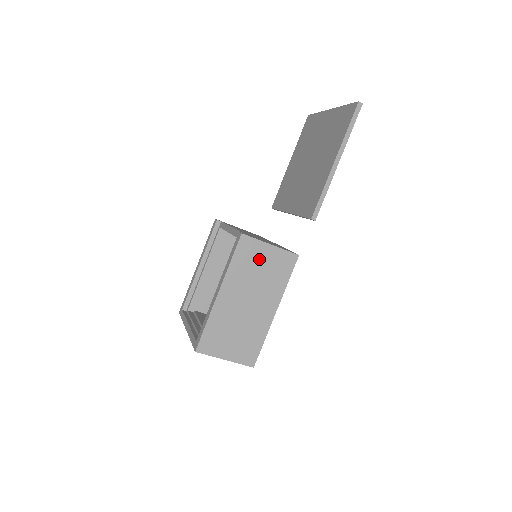
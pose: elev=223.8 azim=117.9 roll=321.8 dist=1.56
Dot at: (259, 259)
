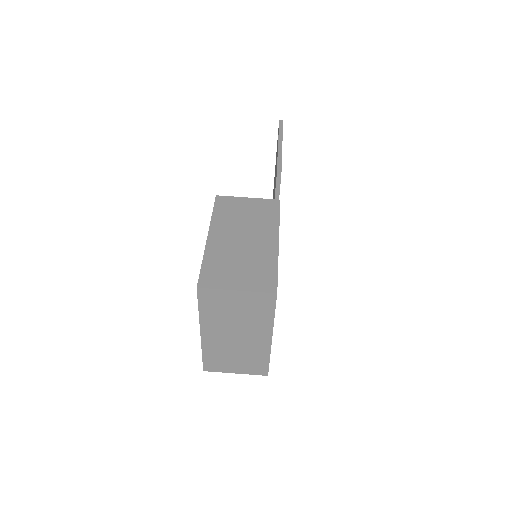
Dot at: (241, 208)
